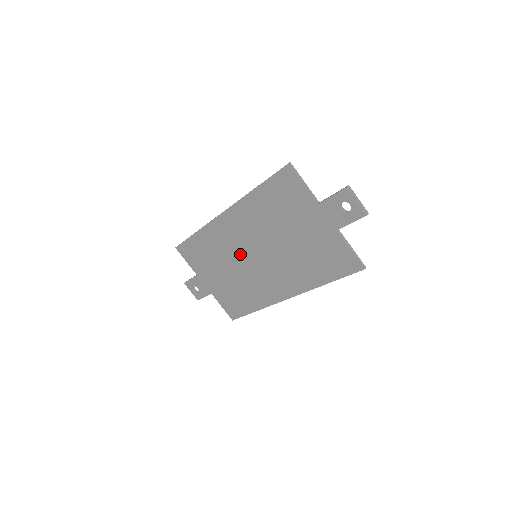
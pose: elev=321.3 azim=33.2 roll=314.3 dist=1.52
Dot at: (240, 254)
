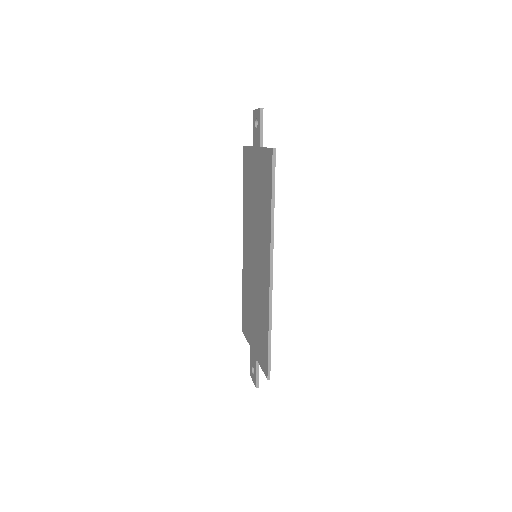
Dot at: (252, 269)
